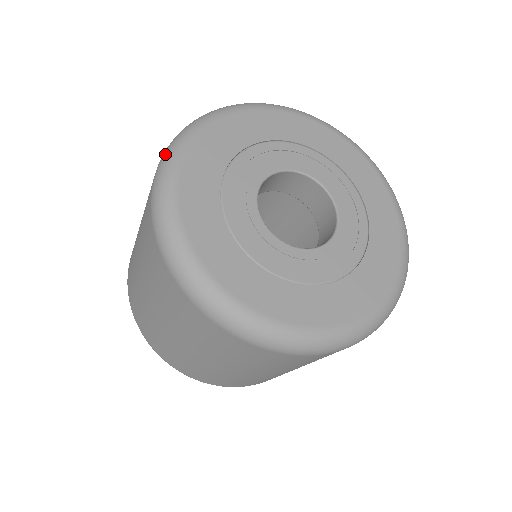
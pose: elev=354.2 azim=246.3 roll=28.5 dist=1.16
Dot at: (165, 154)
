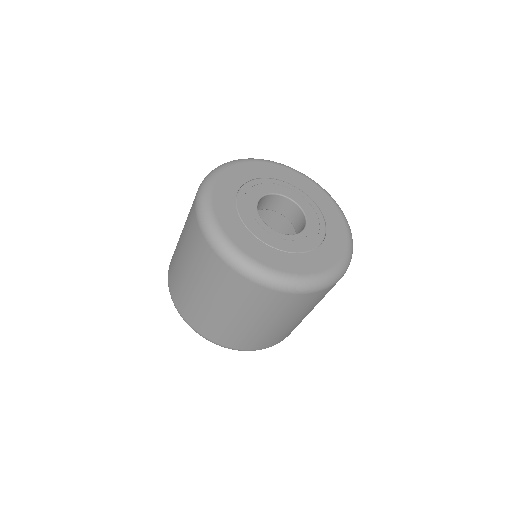
Dot at: (198, 205)
